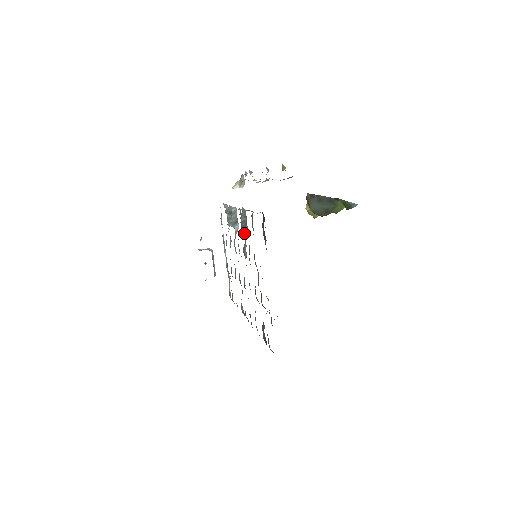
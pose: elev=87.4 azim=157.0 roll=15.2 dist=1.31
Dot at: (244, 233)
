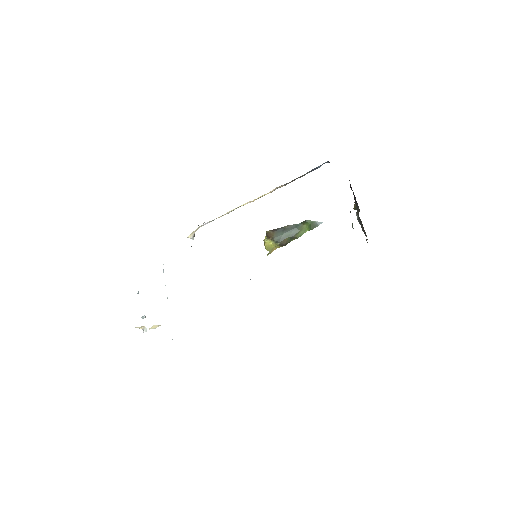
Dot at: occluded
